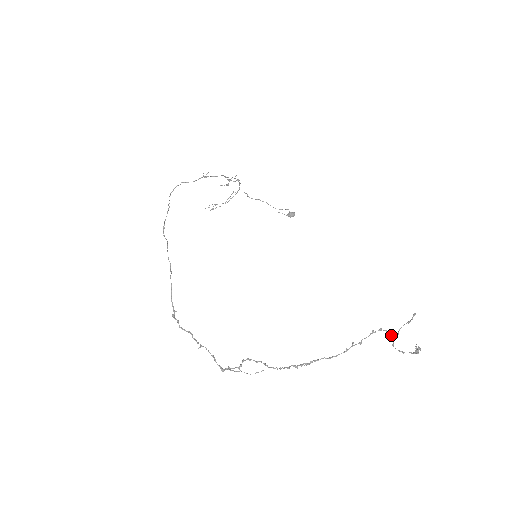
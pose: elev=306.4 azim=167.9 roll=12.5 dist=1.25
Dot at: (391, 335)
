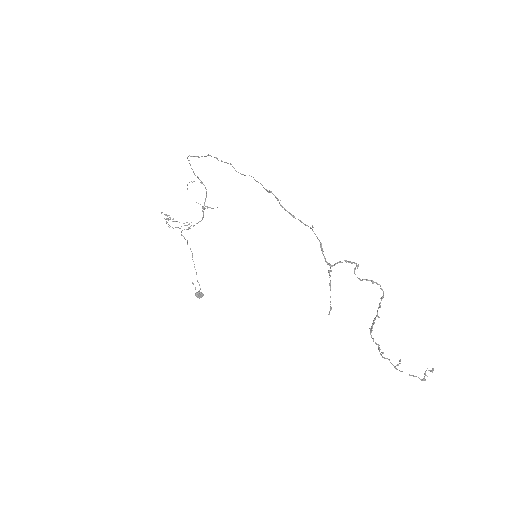
Dot at: occluded
